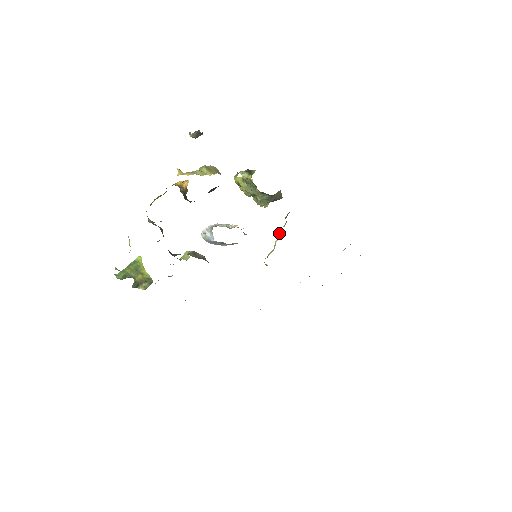
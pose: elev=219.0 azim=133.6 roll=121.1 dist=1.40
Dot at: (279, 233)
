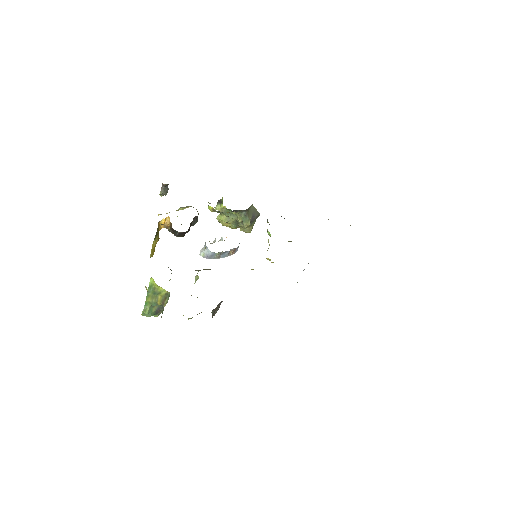
Dot at: occluded
